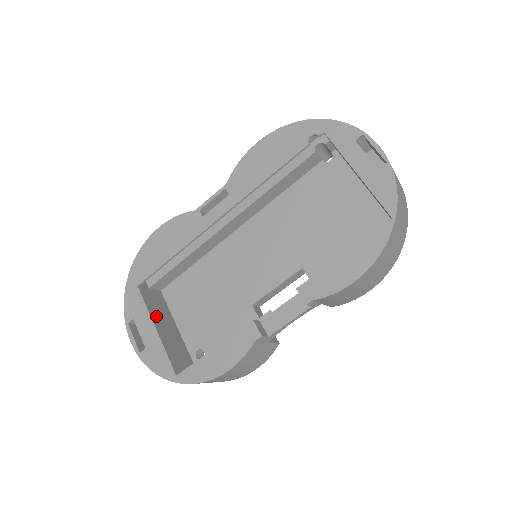
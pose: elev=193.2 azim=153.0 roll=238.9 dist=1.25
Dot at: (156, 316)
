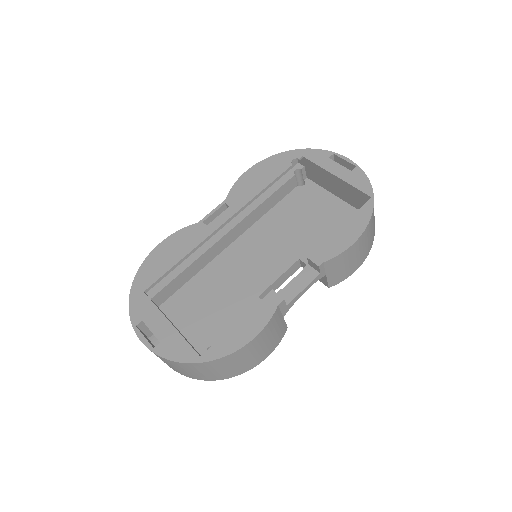
Dot at: occluded
